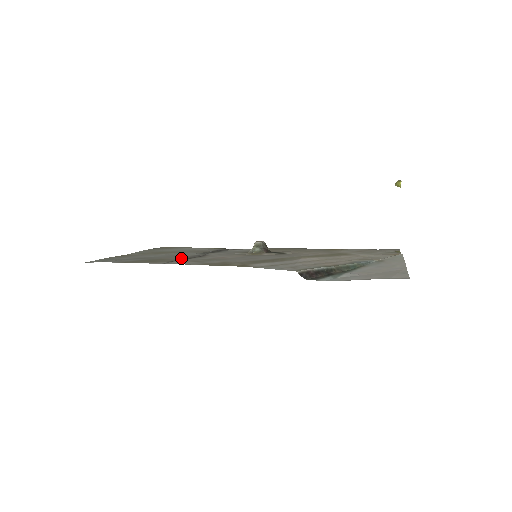
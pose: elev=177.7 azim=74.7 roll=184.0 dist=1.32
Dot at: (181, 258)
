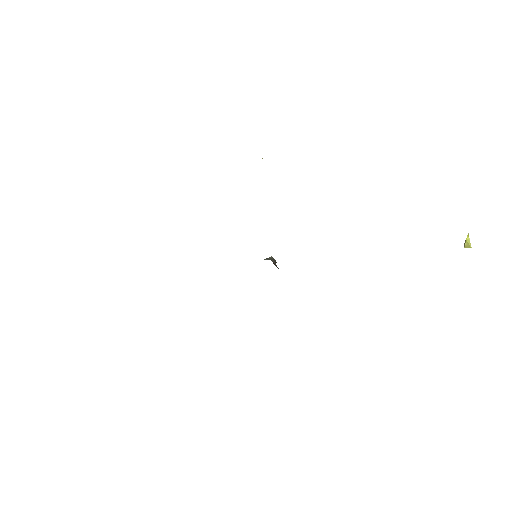
Dot at: occluded
